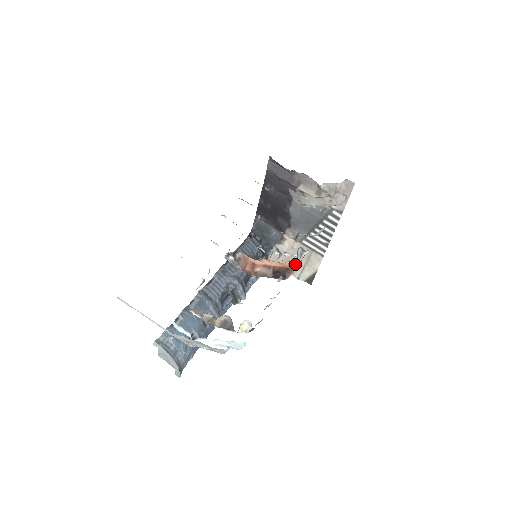
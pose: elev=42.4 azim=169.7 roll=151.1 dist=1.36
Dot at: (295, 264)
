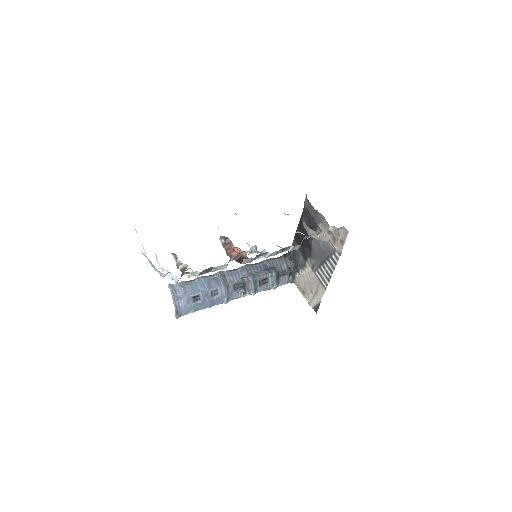
Dot at: (255, 259)
